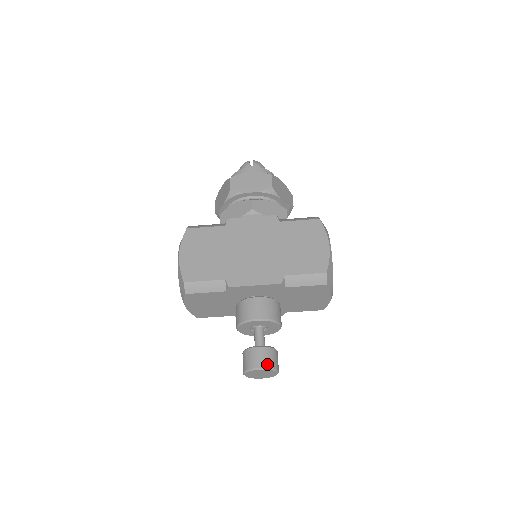
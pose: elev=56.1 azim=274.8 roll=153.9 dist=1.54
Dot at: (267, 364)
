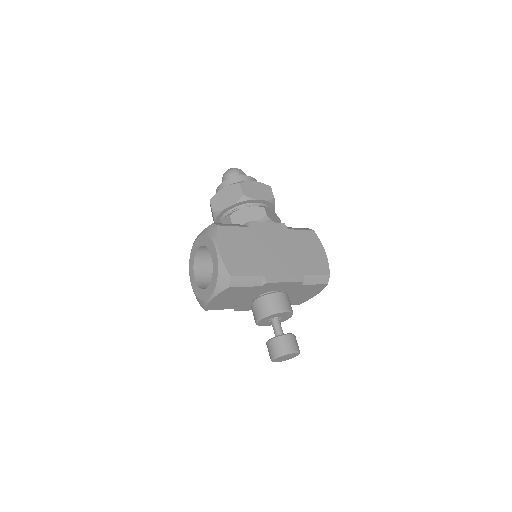
Dot at: (297, 348)
